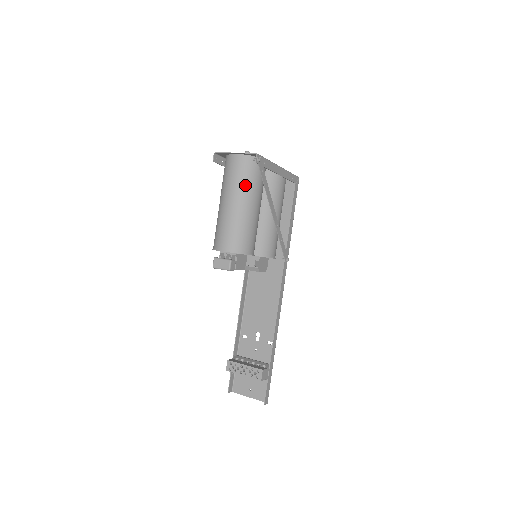
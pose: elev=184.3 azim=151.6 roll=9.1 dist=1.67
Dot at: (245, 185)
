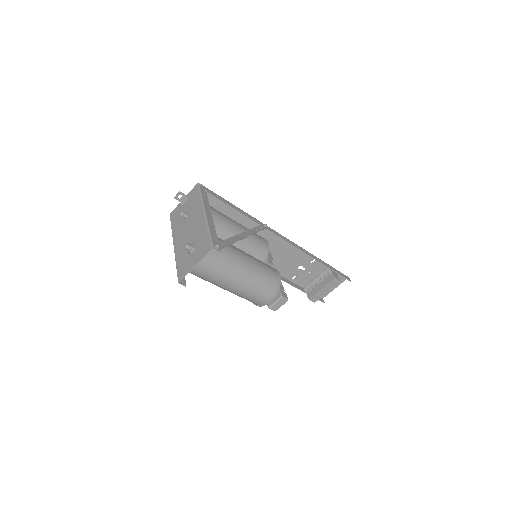
Dot at: (228, 265)
